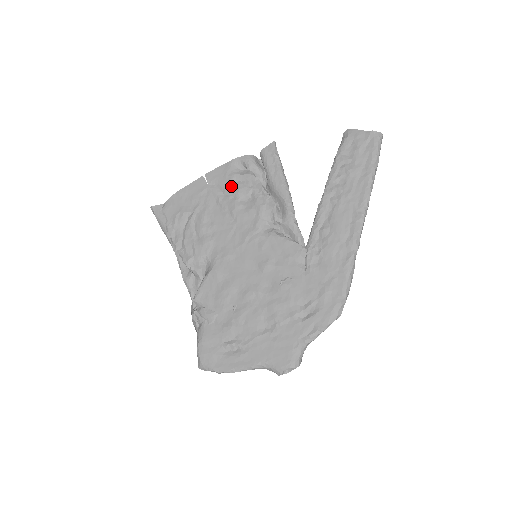
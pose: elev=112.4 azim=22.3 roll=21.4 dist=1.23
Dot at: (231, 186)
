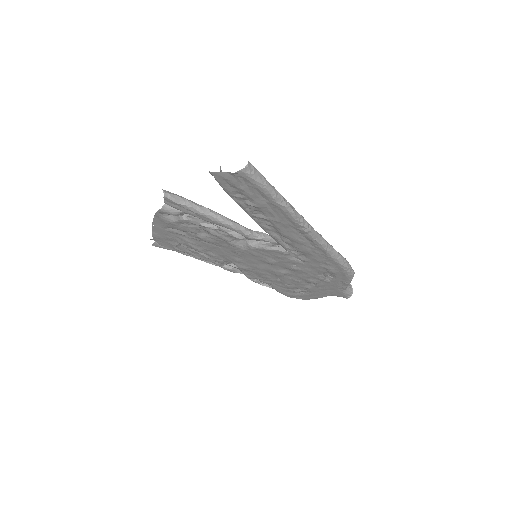
Dot at: (181, 229)
